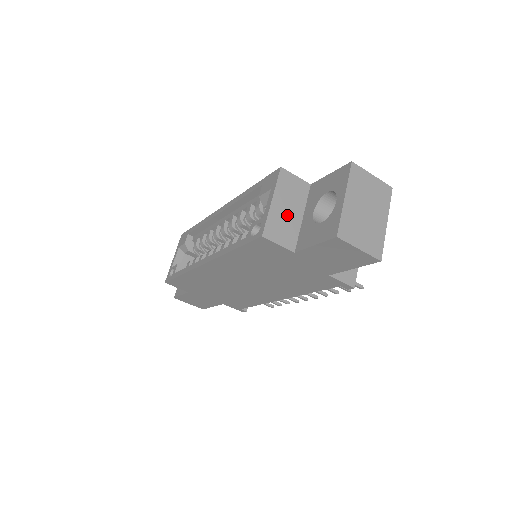
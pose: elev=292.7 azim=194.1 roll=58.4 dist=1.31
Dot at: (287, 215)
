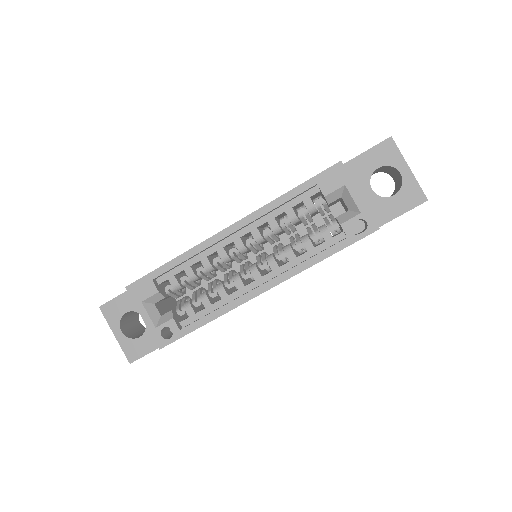
Dot at: occluded
